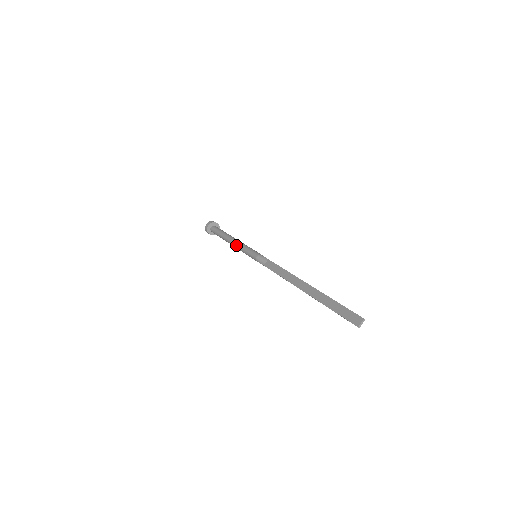
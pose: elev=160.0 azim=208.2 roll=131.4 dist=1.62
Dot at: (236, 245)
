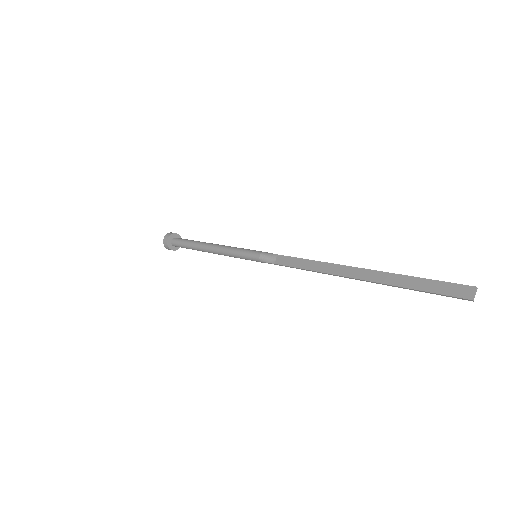
Dot at: (220, 250)
